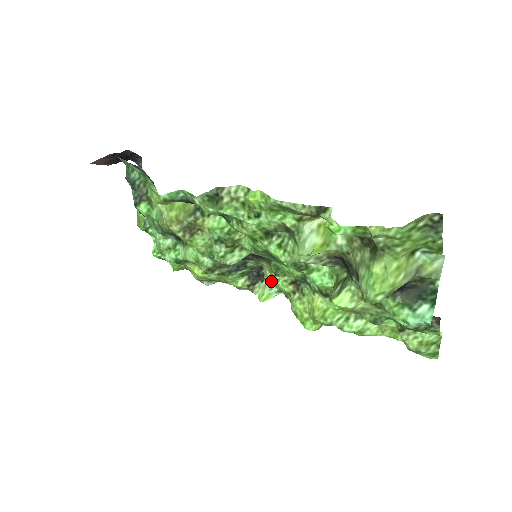
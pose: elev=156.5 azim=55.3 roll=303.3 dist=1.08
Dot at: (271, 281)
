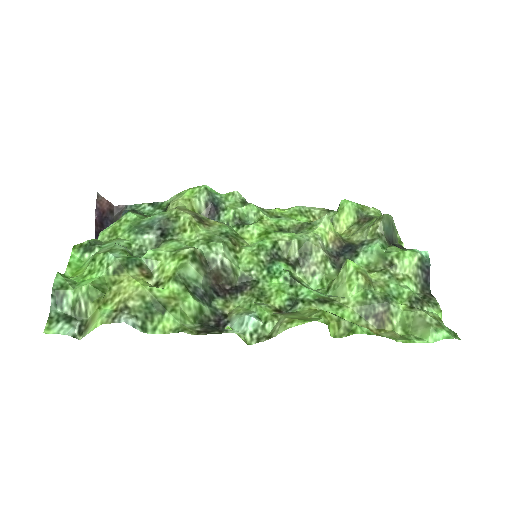
Dot at: (247, 310)
